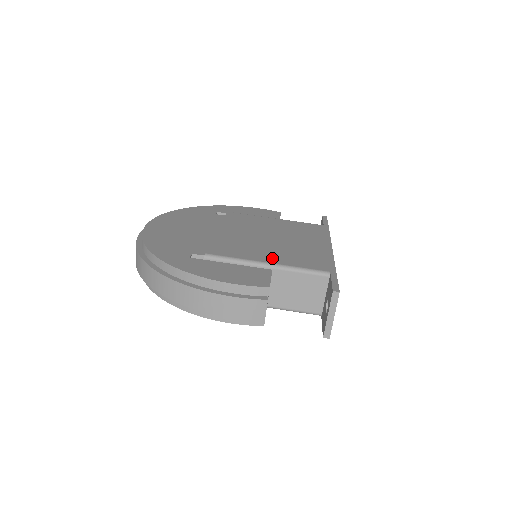
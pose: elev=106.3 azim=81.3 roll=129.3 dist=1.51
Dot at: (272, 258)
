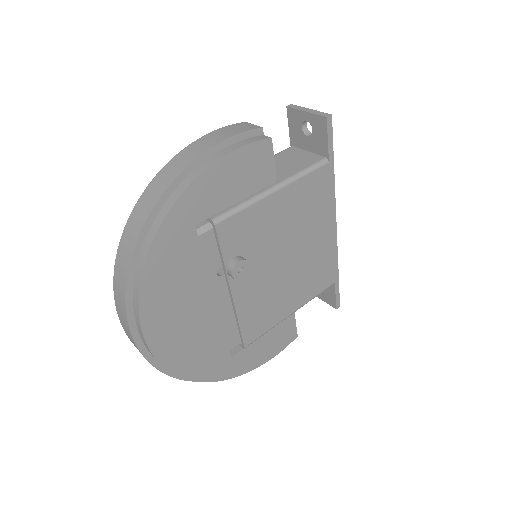
Dot at: occluded
